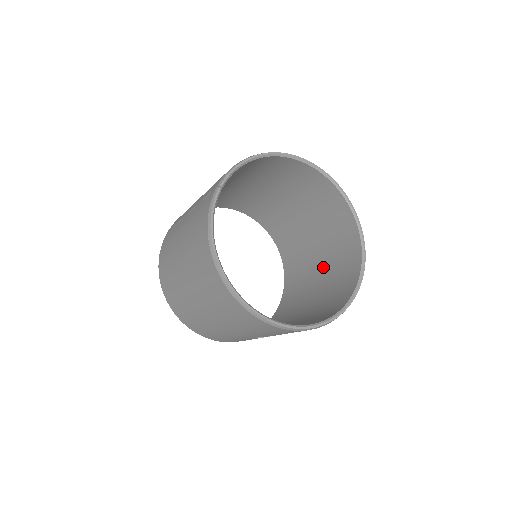
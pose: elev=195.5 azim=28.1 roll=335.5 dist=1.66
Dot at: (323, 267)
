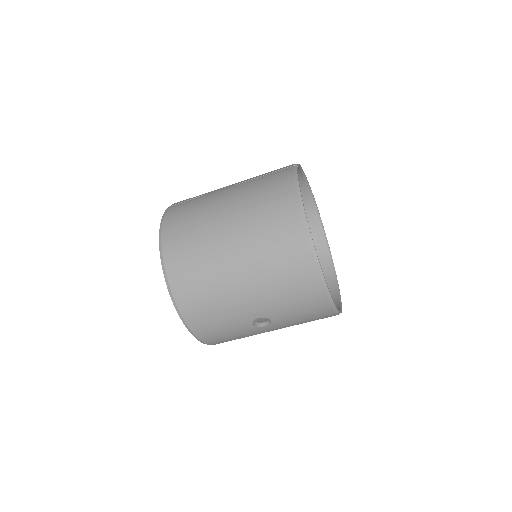
Dot at: occluded
